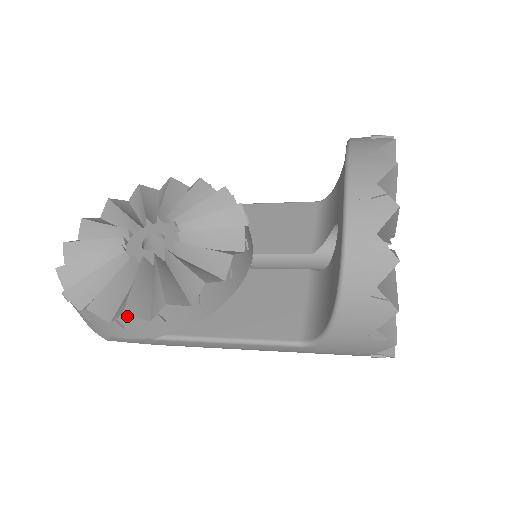
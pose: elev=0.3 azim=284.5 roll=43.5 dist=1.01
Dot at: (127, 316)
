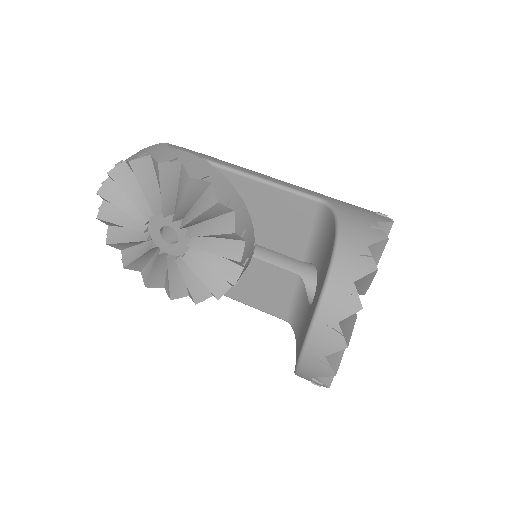
Dot at: (174, 298)
